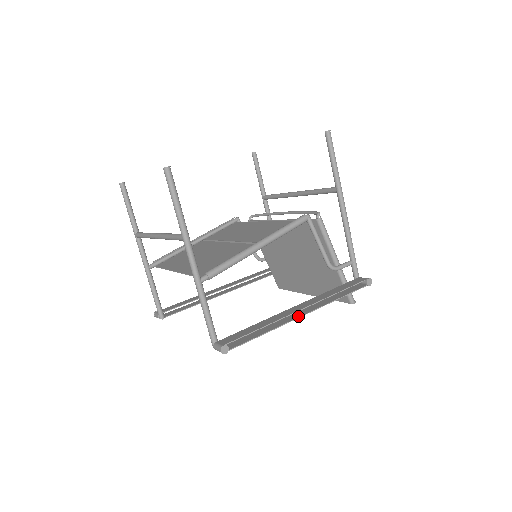
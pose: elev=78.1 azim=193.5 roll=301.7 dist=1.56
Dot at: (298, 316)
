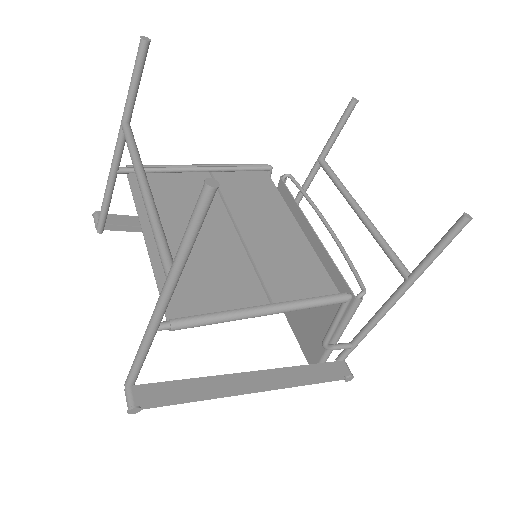
Dot at: (248, 390)
